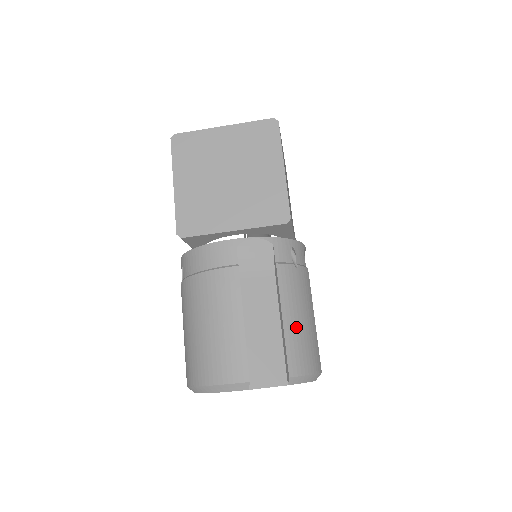
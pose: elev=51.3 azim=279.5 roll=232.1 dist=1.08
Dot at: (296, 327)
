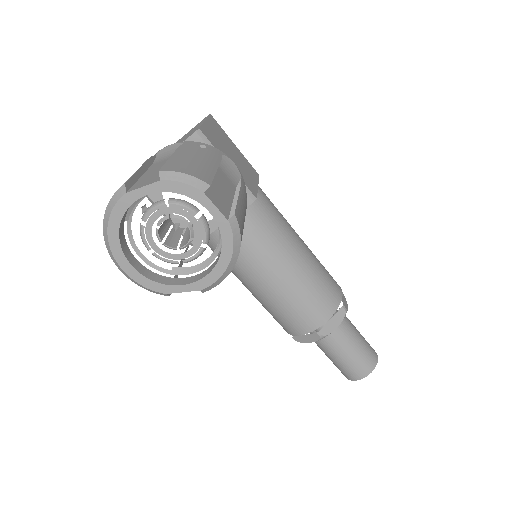
Dot at: (183, 159)
